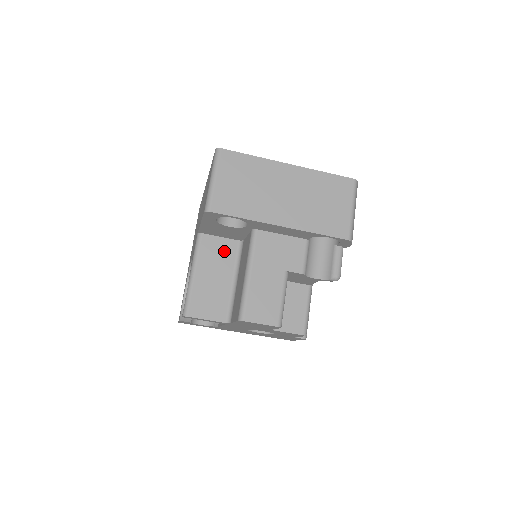
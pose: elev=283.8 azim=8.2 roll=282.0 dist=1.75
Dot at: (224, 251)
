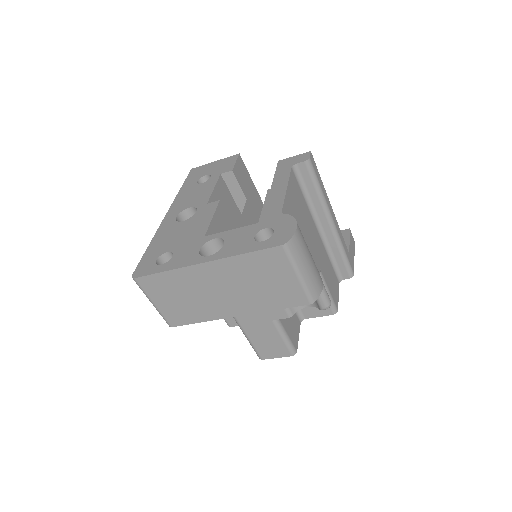
Dot at: occluded
